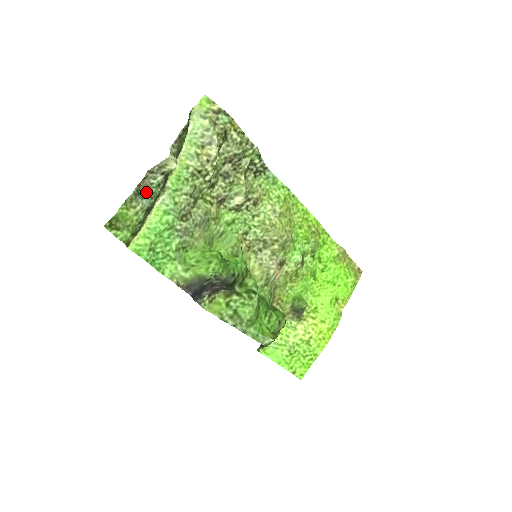
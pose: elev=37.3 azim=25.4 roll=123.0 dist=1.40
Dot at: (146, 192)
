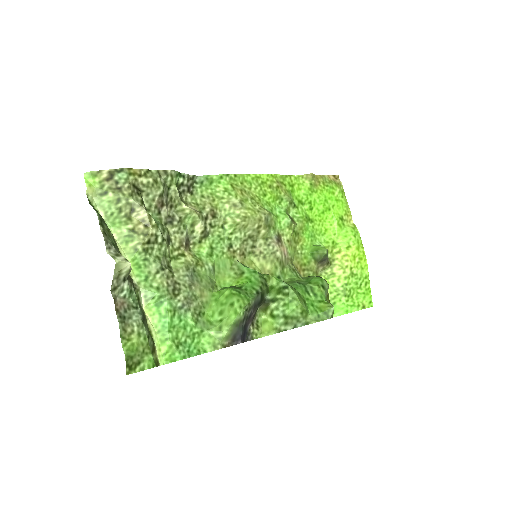
Dot at: (127, 309)
